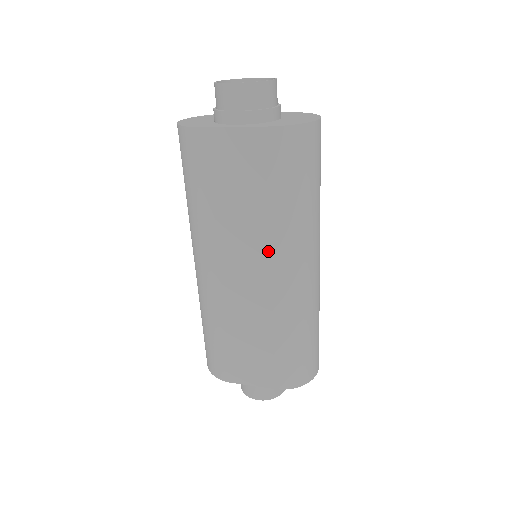
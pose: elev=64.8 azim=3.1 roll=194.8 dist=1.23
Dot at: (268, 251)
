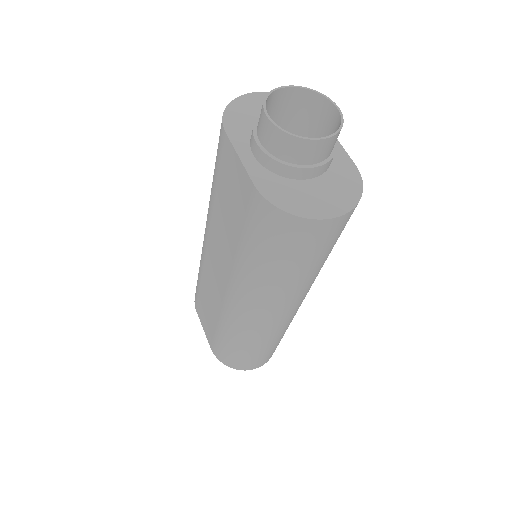
Dot at: (229, 272)
